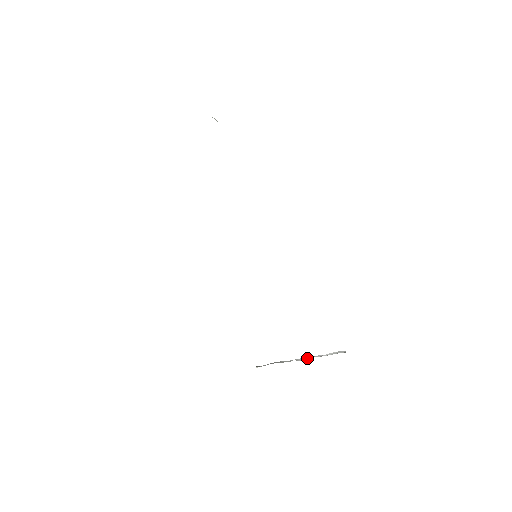
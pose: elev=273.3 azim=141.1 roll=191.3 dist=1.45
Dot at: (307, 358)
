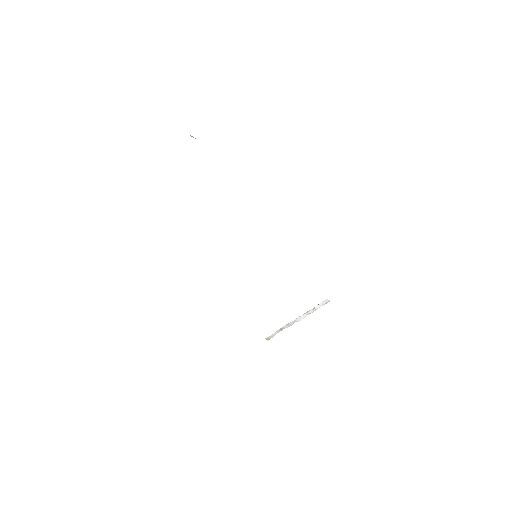
Dot at: (303, 317)
